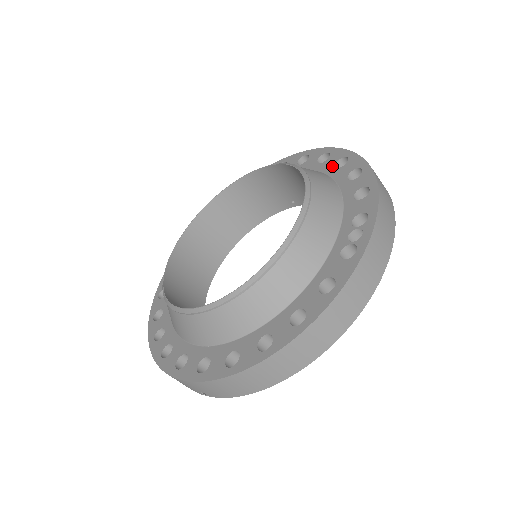
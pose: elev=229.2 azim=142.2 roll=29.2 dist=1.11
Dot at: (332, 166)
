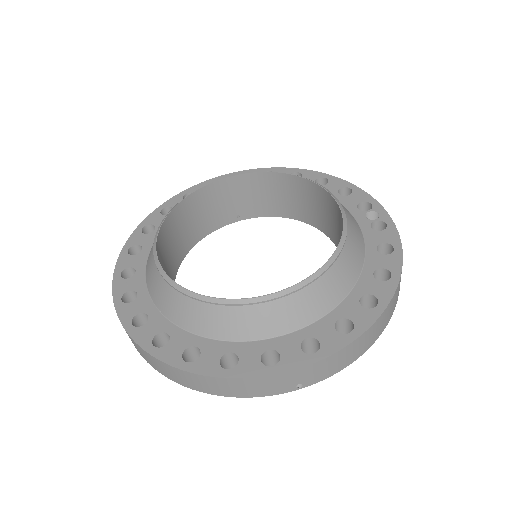
Dot at: occluded
